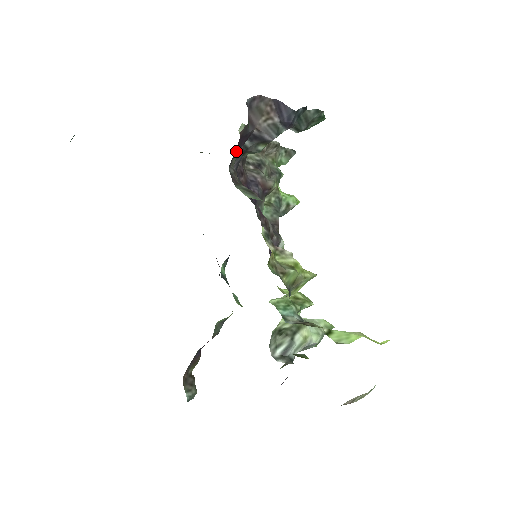
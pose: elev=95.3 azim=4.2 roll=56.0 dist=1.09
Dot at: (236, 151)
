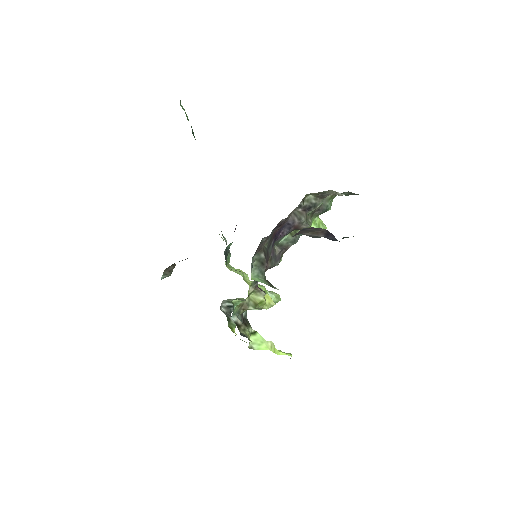
Dot at: occluded
